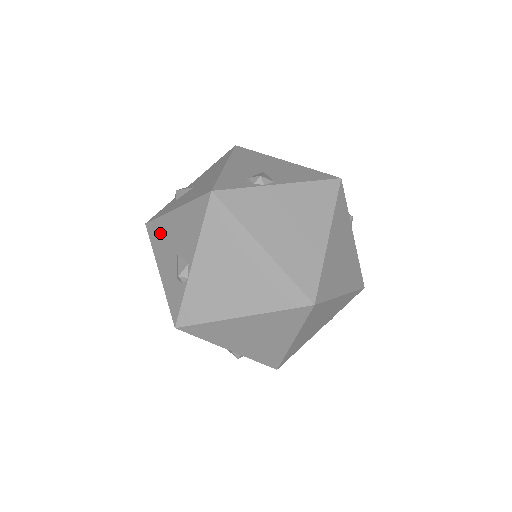
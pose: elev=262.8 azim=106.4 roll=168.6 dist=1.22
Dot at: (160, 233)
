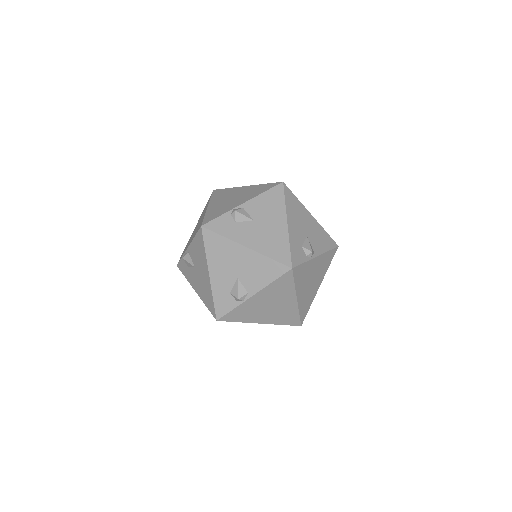
Dot at: occluded
